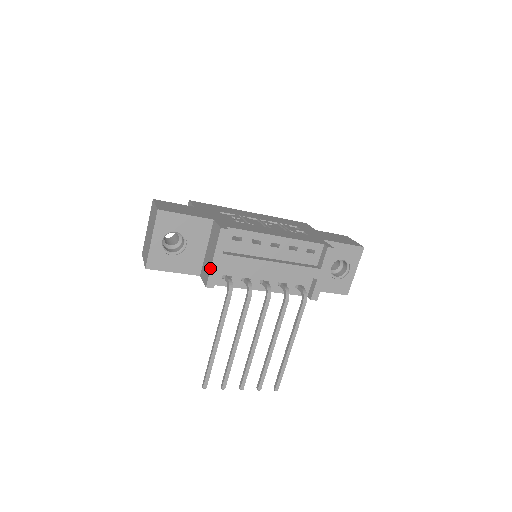
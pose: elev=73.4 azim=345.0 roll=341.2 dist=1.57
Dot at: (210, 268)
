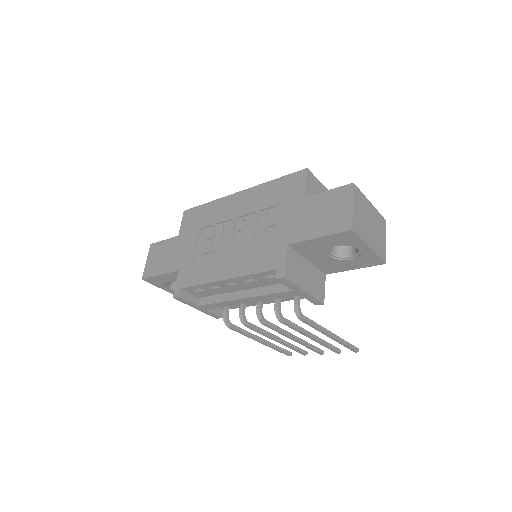
Dot at: (203, 312)
